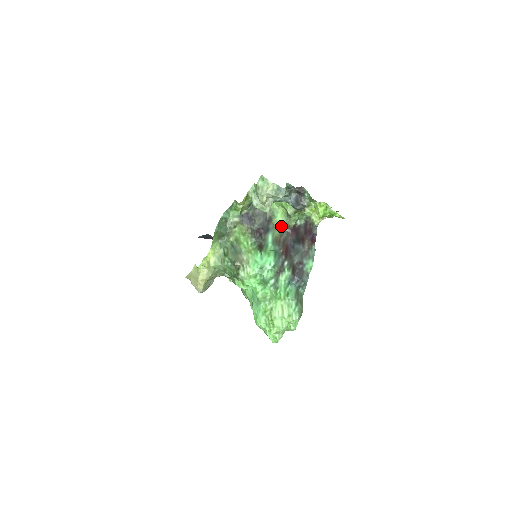
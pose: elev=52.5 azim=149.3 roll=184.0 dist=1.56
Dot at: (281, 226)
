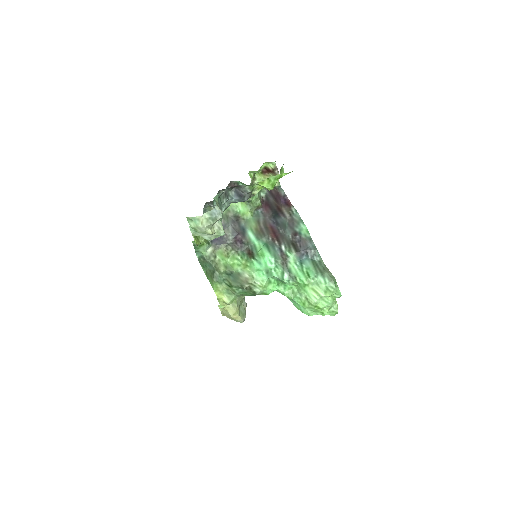
Dot at: (251, 214)
